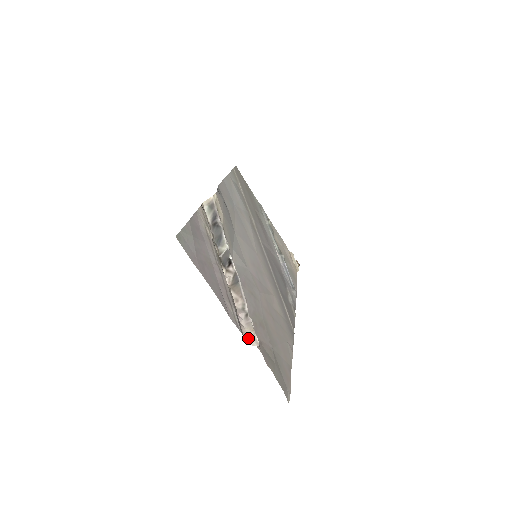
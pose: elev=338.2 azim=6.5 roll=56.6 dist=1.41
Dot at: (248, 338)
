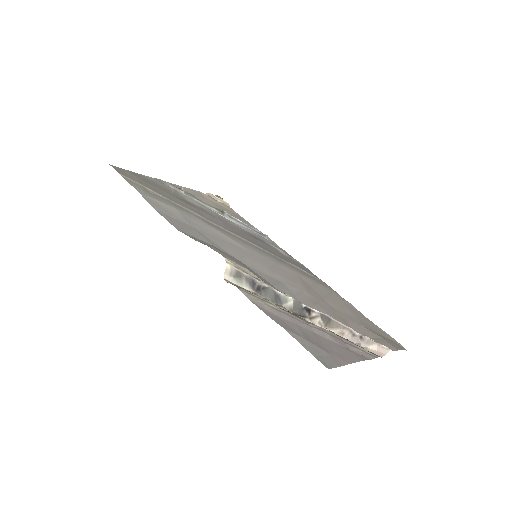
Dot at: (379, 353)
